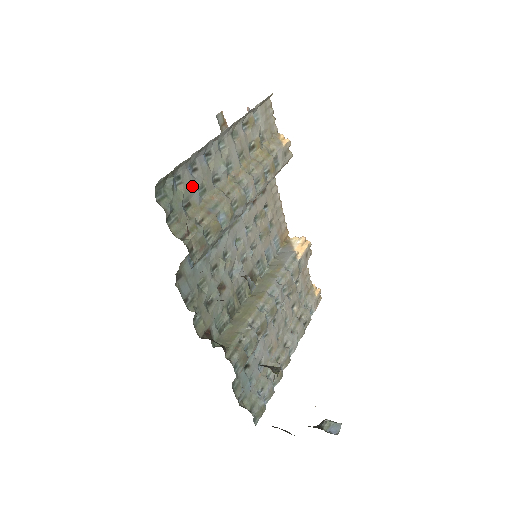
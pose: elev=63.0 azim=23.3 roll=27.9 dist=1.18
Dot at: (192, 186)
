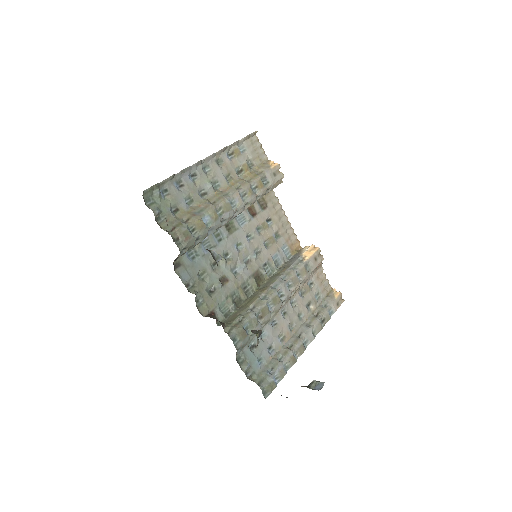
Dot at: (179, 197)
